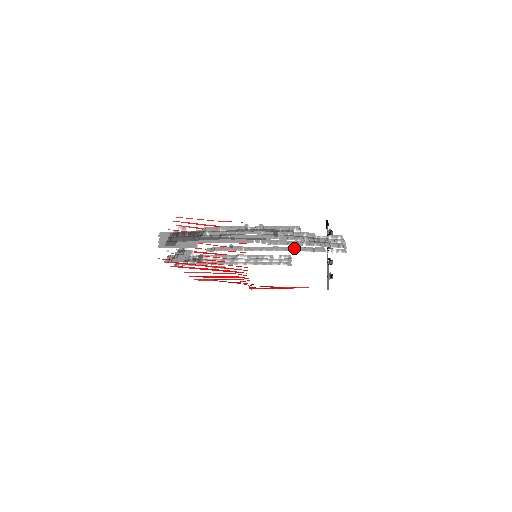
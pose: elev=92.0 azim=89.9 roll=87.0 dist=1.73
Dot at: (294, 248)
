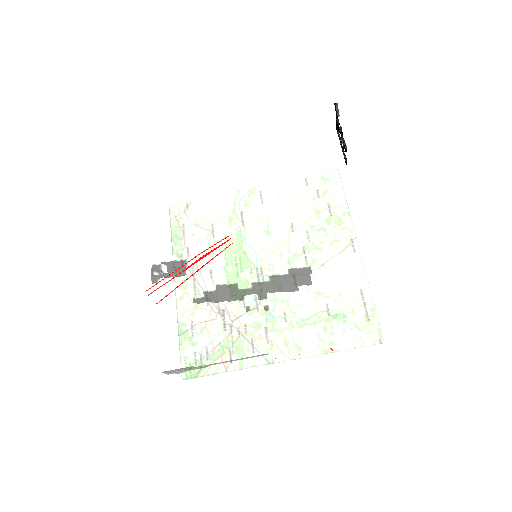
Dot at: occluded
